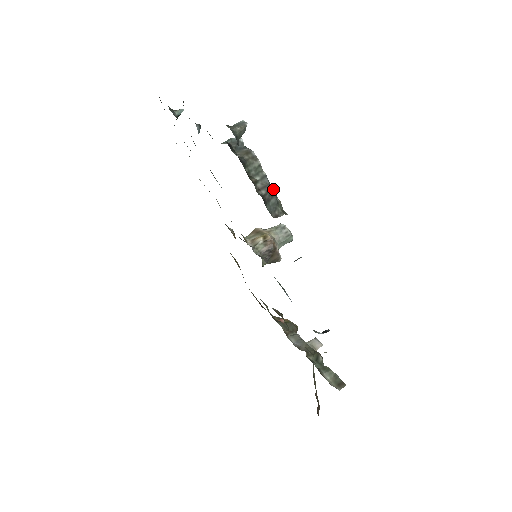
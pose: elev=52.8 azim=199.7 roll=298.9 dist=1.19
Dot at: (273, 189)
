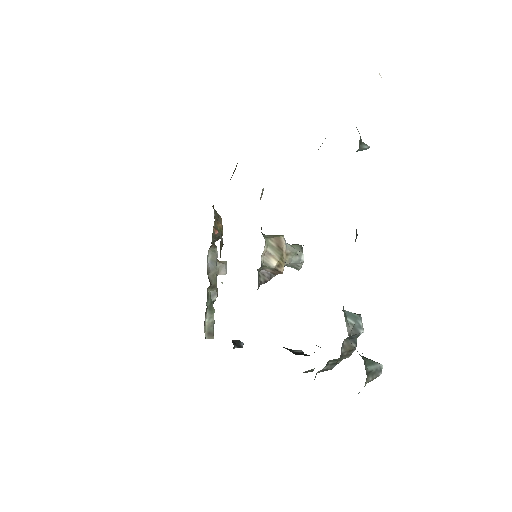
Dot at: (329, 369)
